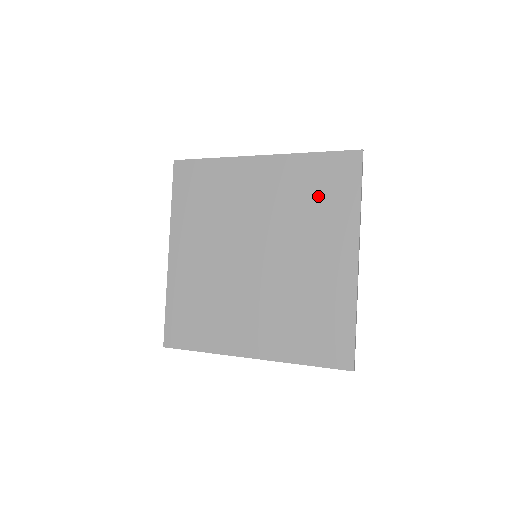
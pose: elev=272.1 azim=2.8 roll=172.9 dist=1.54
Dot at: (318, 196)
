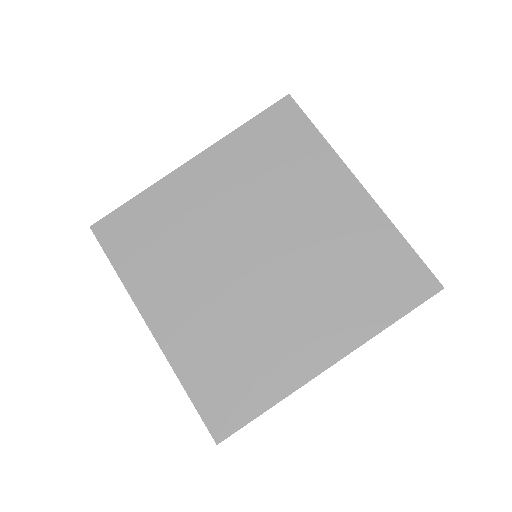
Dot at: (278, 157)
